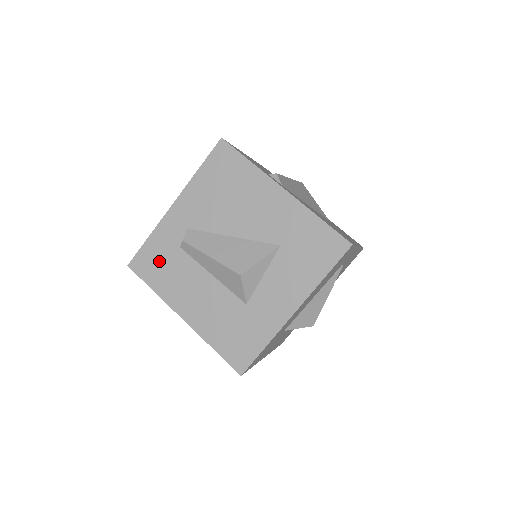
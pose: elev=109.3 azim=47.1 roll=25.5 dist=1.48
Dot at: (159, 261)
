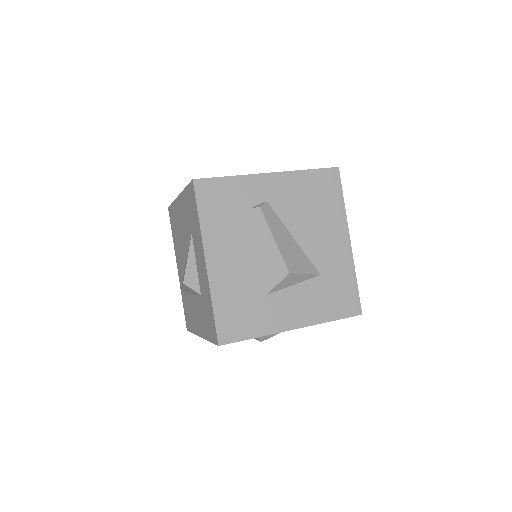
Dot at: (224, 202)
